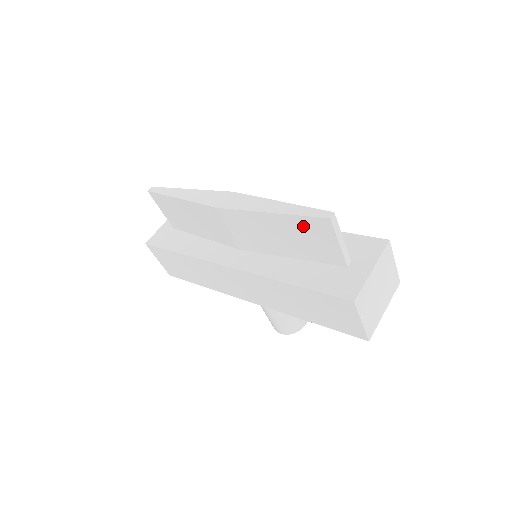
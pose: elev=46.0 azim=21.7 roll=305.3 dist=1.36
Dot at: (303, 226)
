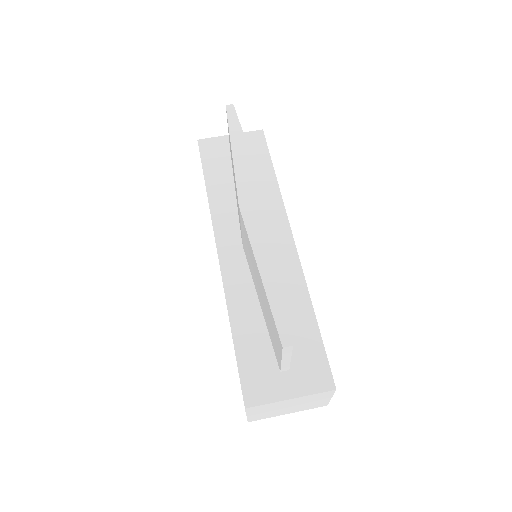
Dot at: (271, 315)
